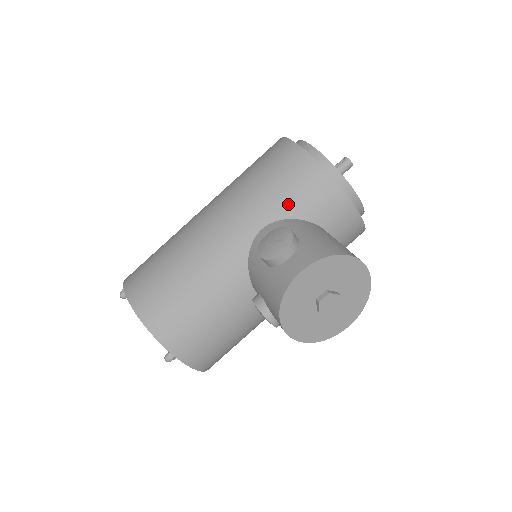
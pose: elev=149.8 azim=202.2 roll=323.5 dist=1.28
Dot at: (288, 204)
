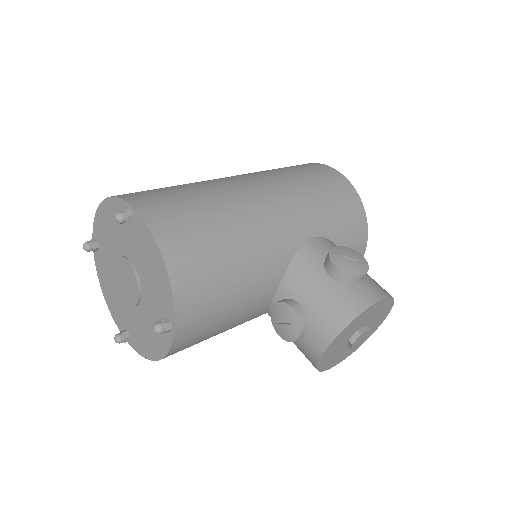
Dot at: (337, 228)
